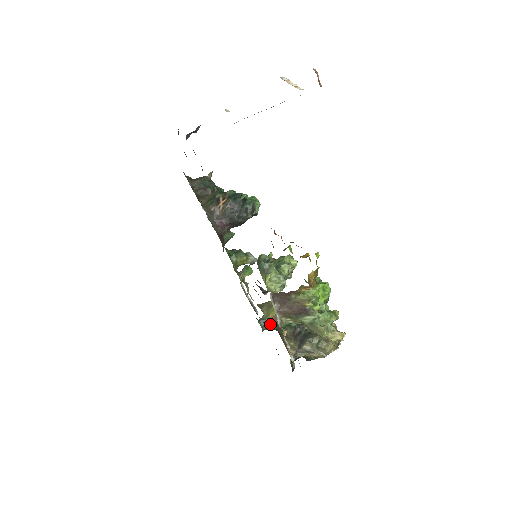
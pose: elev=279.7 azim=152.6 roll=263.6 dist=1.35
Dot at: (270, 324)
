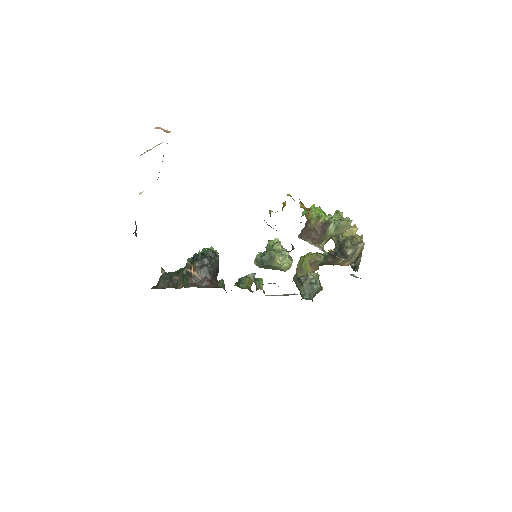
Dot at: (311, 292)
